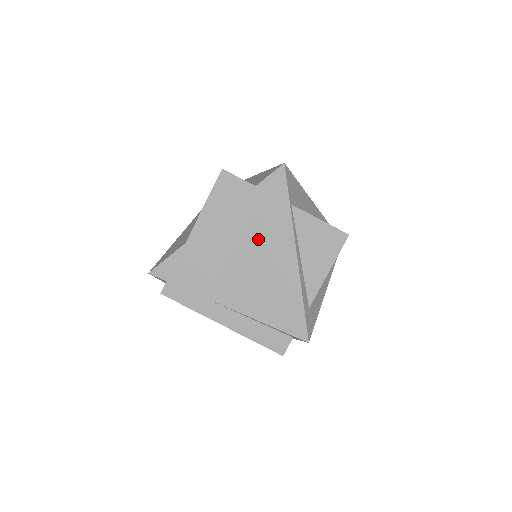
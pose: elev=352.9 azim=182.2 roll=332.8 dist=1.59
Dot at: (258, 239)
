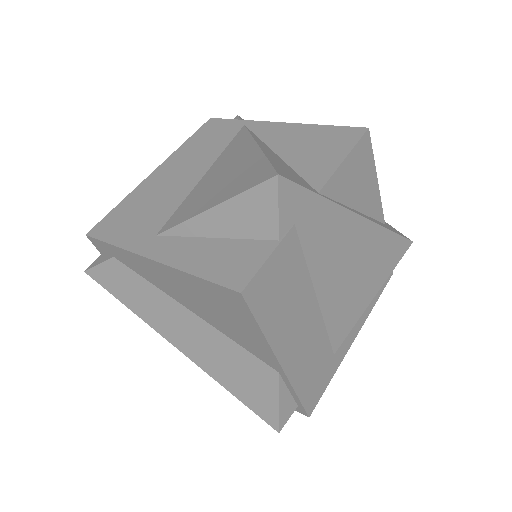
Dot at: (326, 264)
